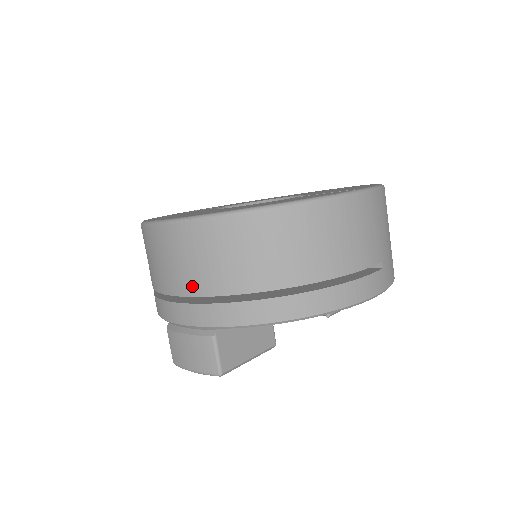
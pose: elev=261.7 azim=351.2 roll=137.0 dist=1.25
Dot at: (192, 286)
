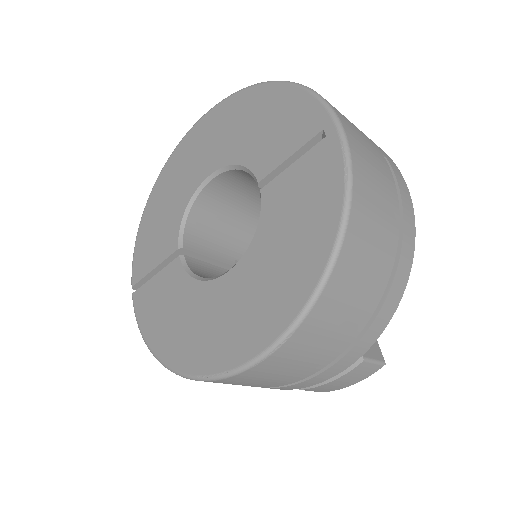
Dot at: (320, 364)
